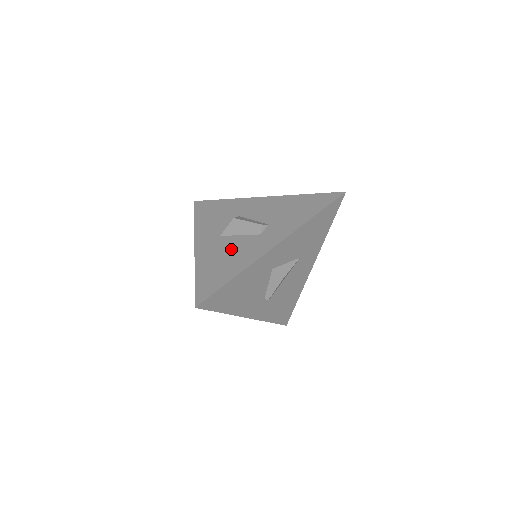
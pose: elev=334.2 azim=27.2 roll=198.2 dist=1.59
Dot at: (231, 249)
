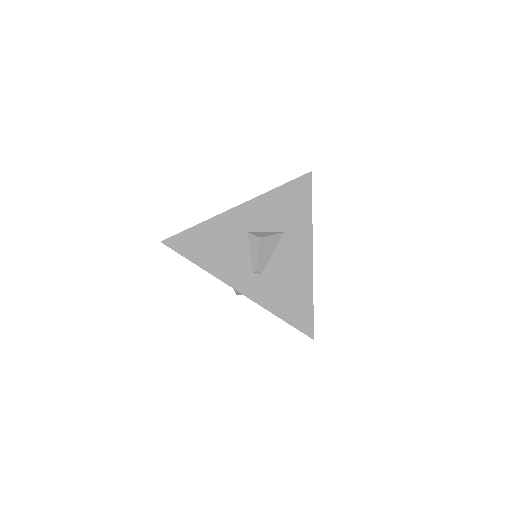
Dot at: occluded
